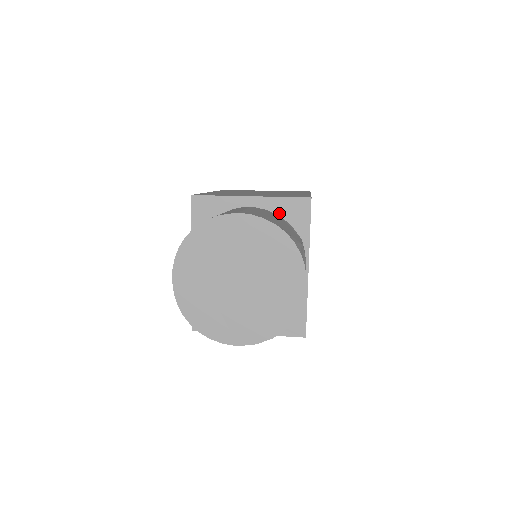
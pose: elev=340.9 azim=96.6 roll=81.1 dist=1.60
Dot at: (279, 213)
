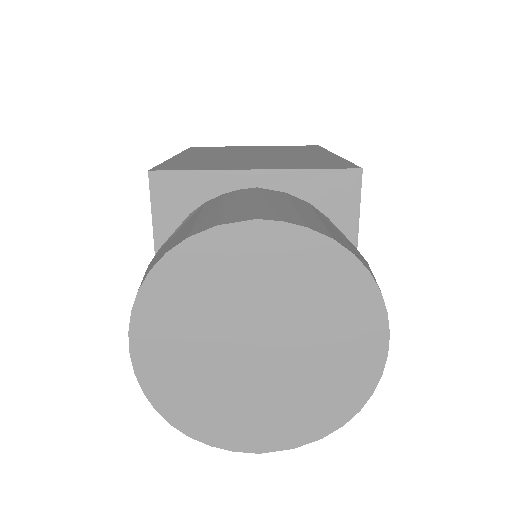
Dot at: (306, 197)
